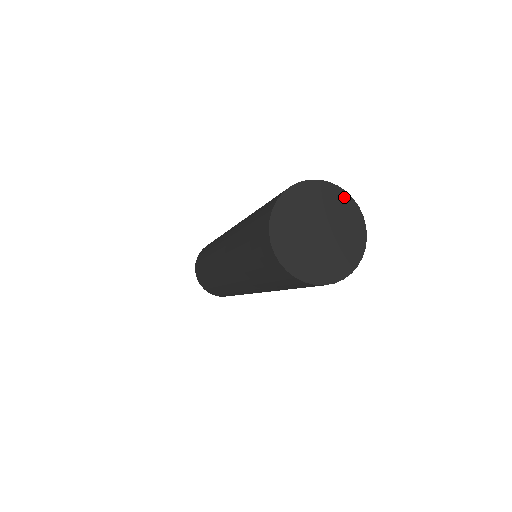
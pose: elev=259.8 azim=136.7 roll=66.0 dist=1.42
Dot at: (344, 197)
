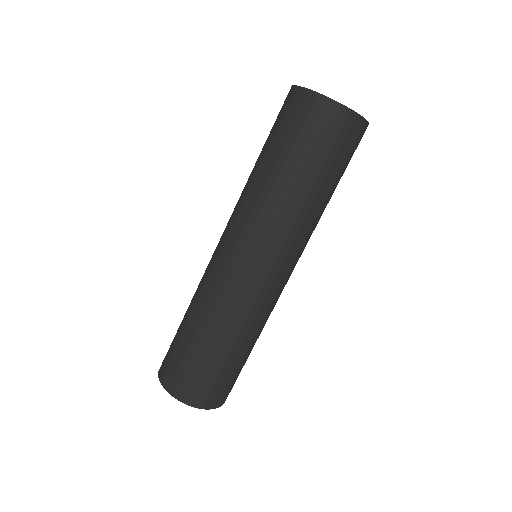
Dot at: occluded
